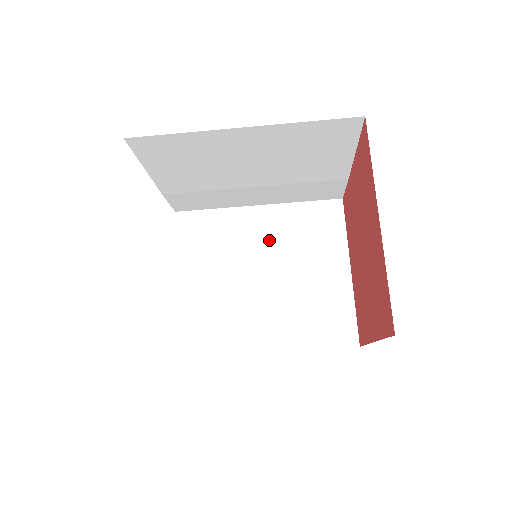
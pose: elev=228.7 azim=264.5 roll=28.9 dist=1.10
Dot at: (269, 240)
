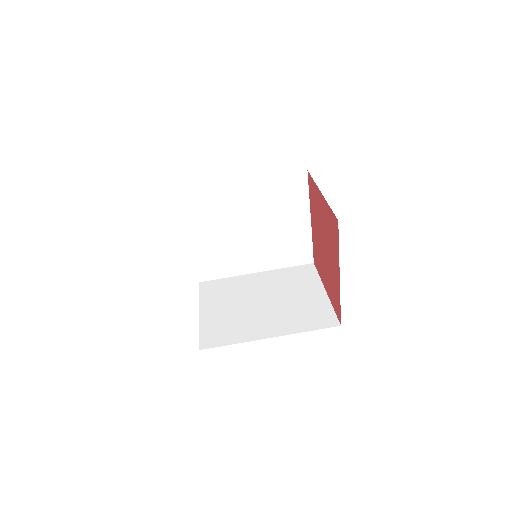
Dot at: (266, 286)
